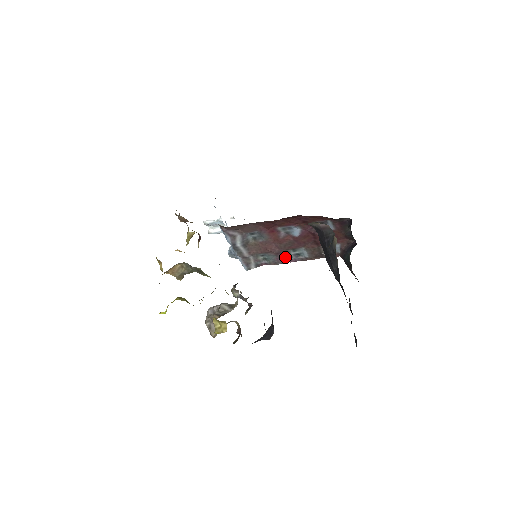
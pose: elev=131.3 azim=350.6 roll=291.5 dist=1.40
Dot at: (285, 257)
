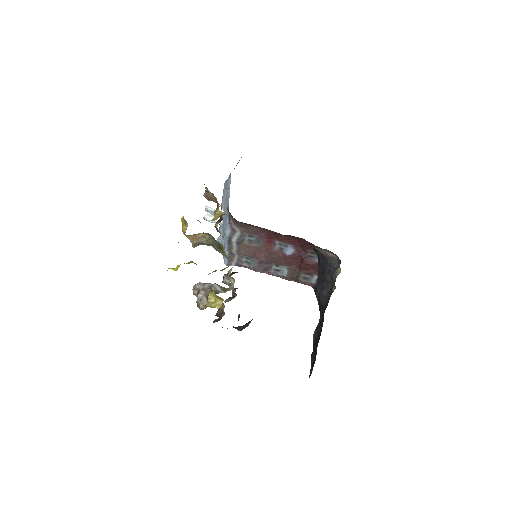
Dot at: (266, 268)
